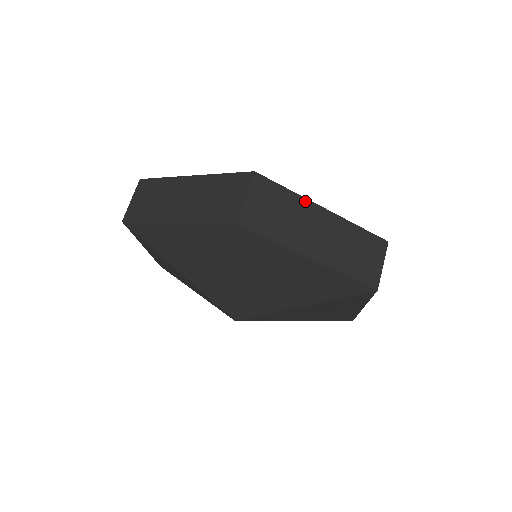
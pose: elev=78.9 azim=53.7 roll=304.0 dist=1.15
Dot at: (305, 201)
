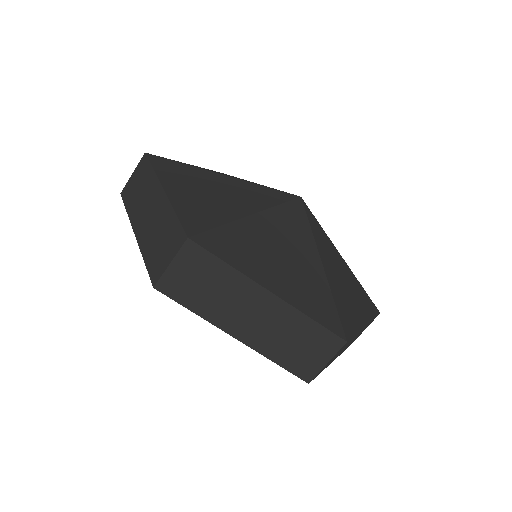
Dot at: (245, 279)
